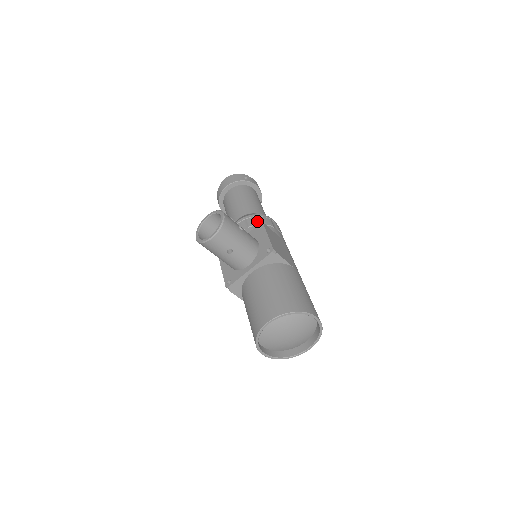
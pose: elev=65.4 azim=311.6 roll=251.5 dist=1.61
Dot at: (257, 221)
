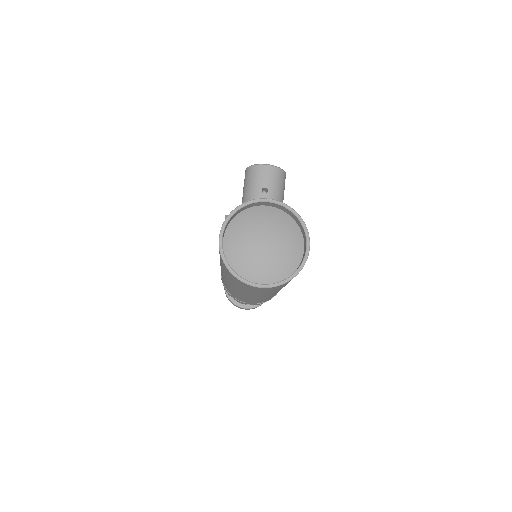
Dot at: occluded
